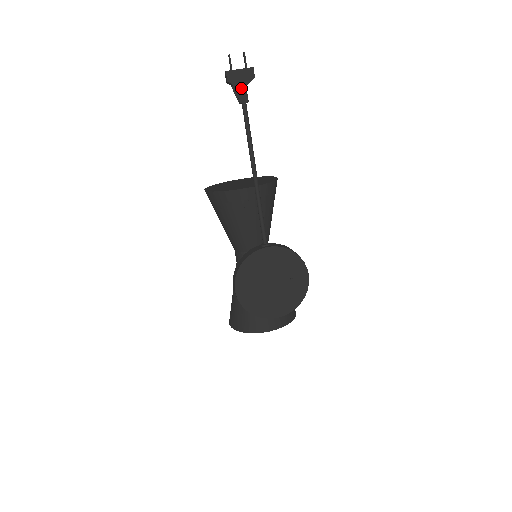
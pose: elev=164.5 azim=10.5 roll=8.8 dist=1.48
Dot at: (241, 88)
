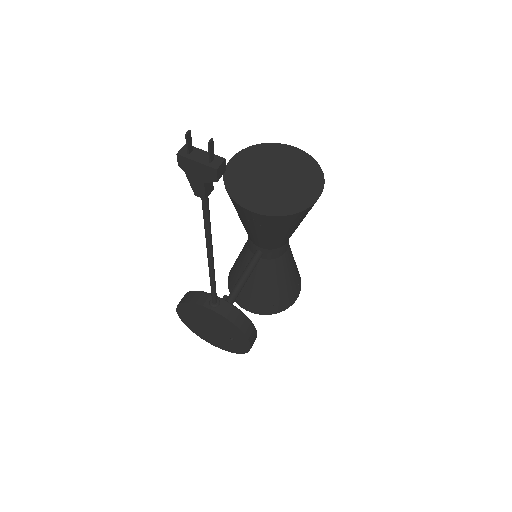
Dot at: (197, 181)
